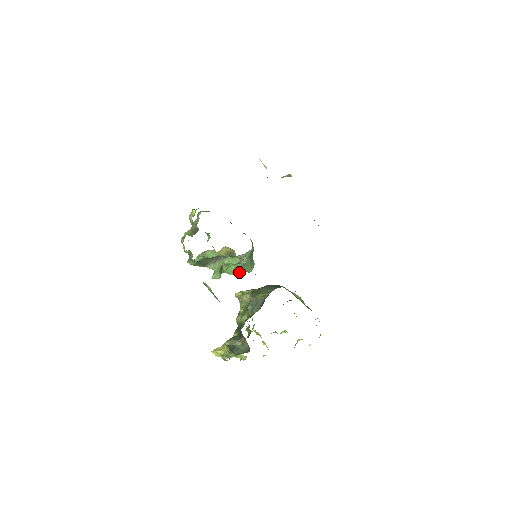
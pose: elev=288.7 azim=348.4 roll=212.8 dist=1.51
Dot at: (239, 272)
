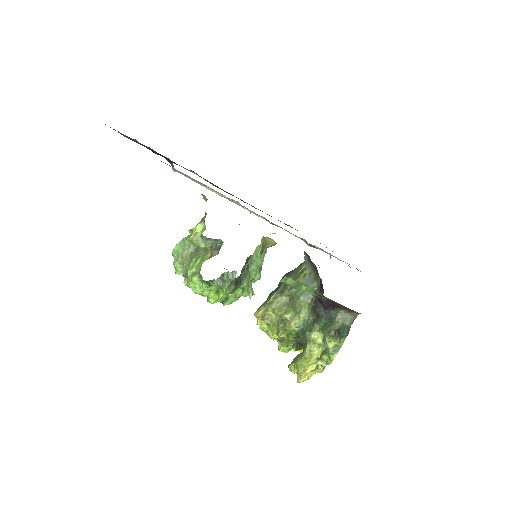
Dot at: (260, 278)
